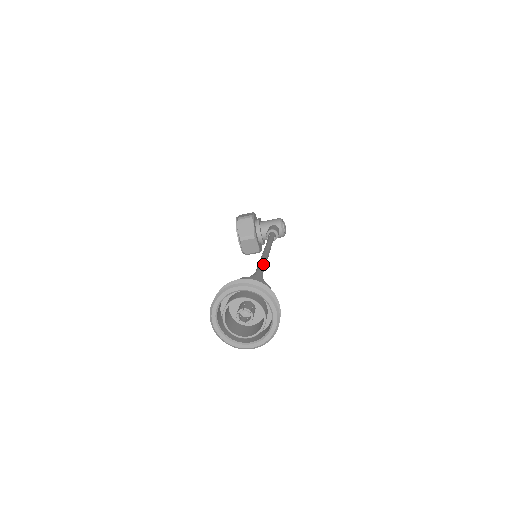
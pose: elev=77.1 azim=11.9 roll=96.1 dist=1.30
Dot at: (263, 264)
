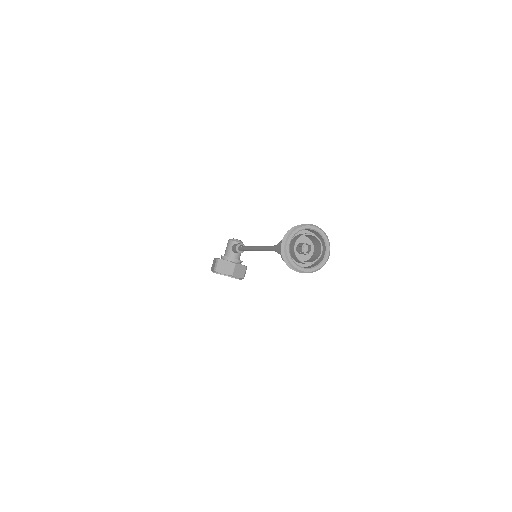
Dot at: (268, 246)
